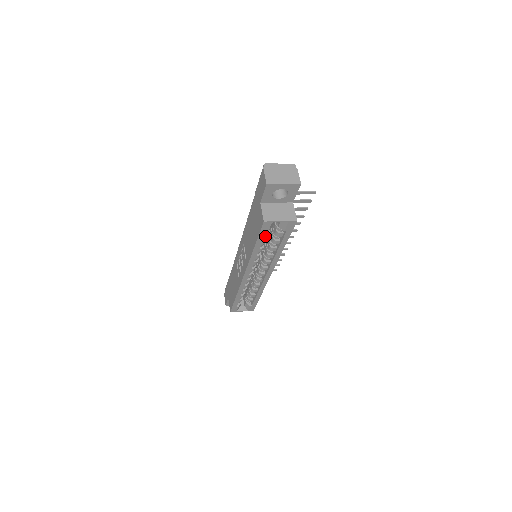
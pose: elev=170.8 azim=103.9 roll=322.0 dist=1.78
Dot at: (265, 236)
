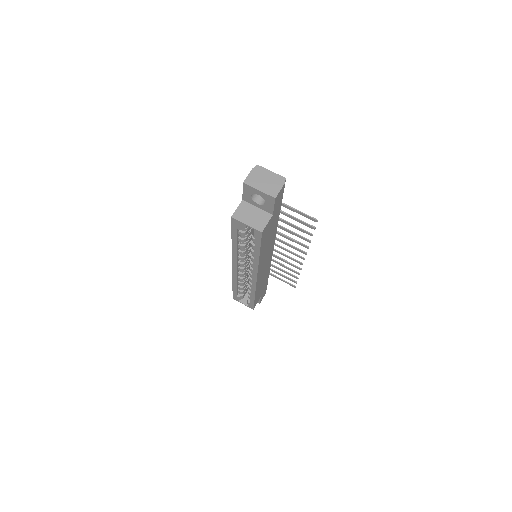
Dot at: (241, 234)
